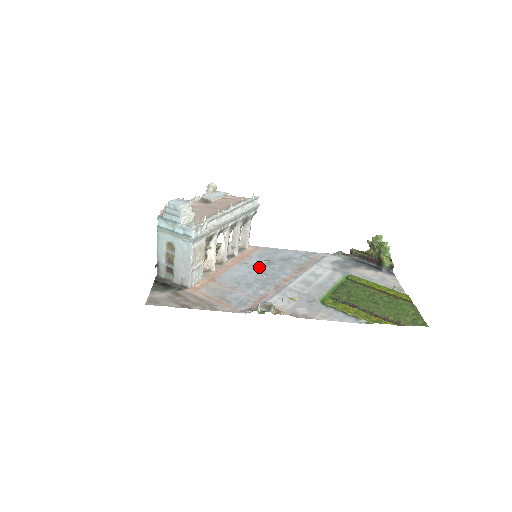
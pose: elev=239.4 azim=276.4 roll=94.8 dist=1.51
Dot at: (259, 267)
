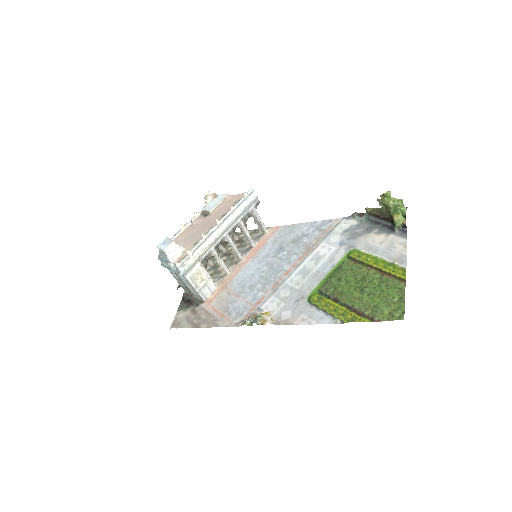
Dot at: (268, 259)
